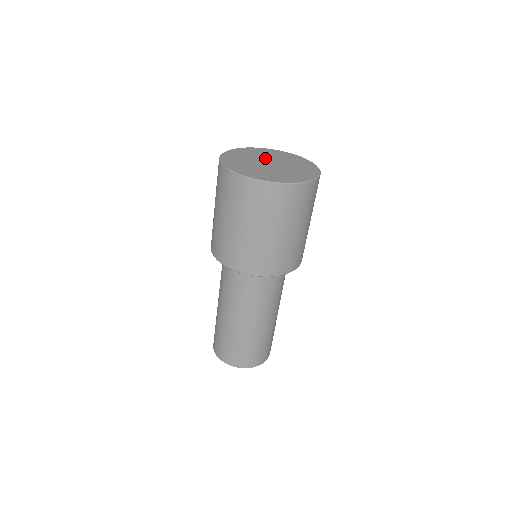
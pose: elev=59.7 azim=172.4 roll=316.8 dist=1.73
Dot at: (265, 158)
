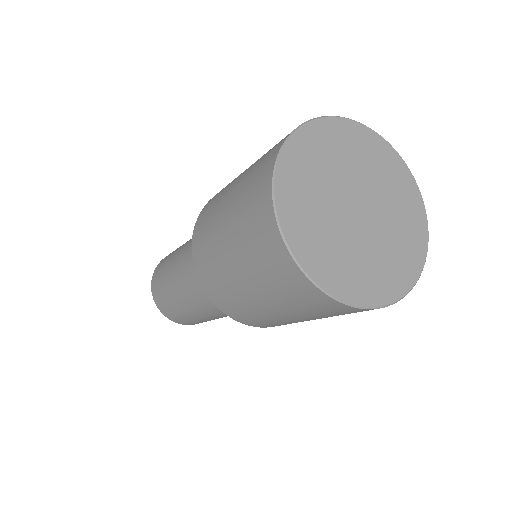
Dot at: (342, 184)
